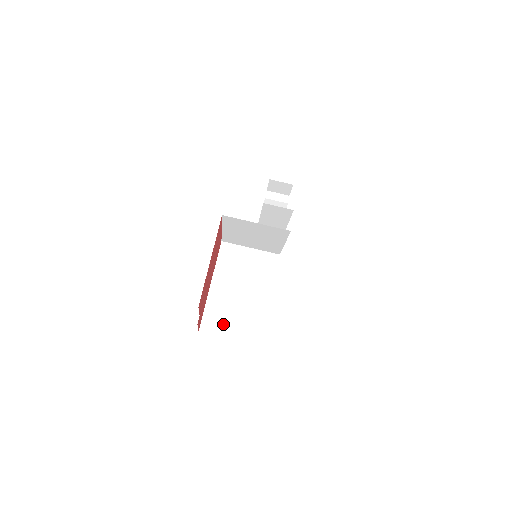
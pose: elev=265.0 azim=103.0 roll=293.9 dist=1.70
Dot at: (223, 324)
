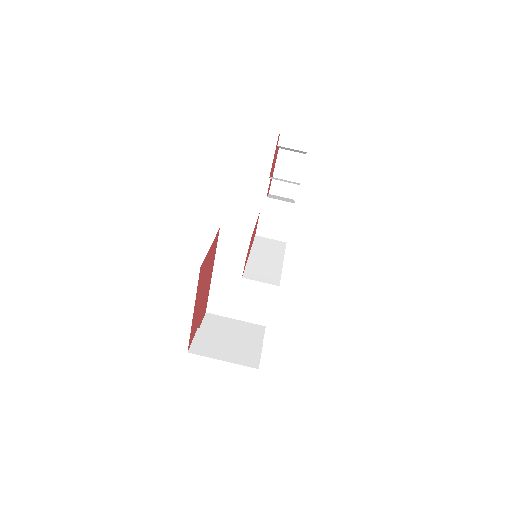
Dot at: (228, 308)
